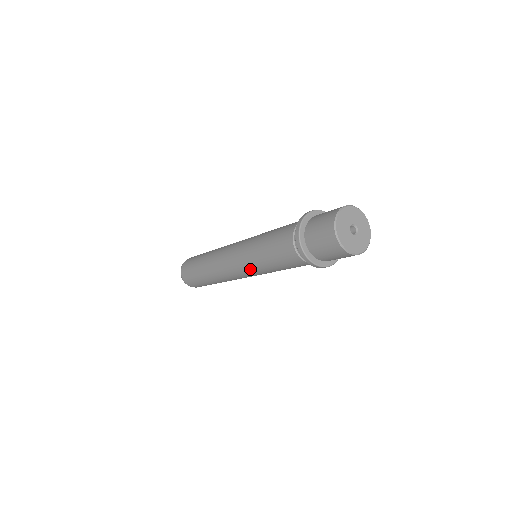
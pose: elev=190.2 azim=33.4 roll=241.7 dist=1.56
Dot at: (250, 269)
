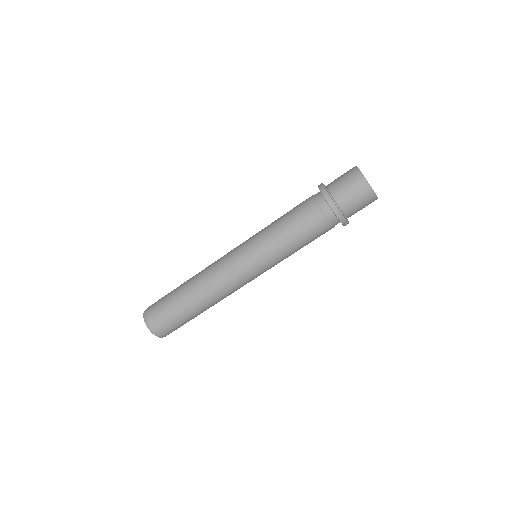
Dot at: (256, 252)
